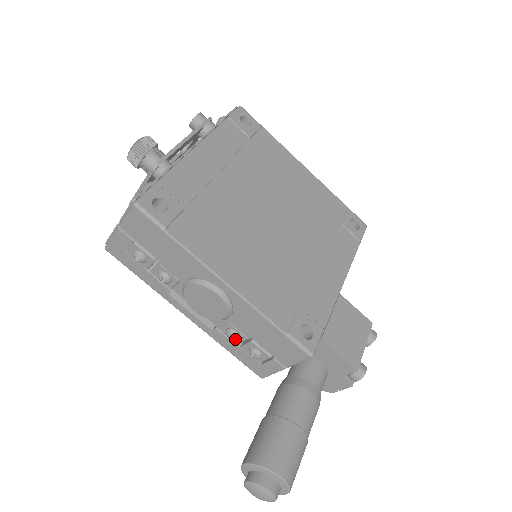
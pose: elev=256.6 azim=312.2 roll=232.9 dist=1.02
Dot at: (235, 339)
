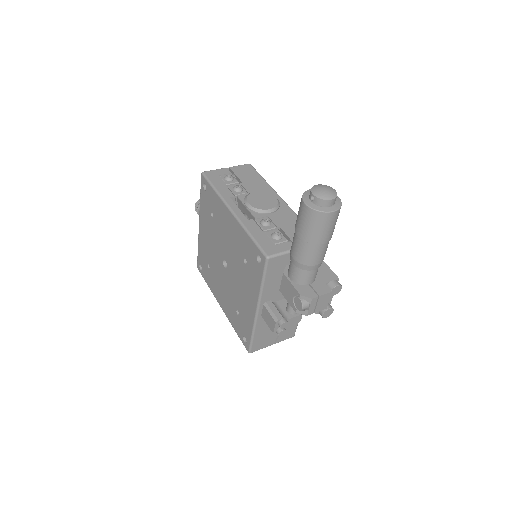
Dot at: (268, 223)
